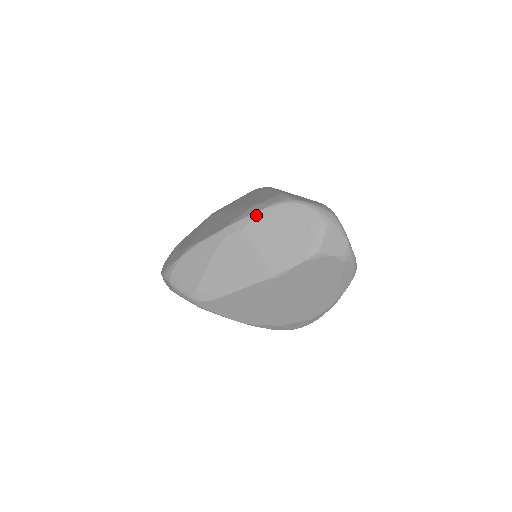
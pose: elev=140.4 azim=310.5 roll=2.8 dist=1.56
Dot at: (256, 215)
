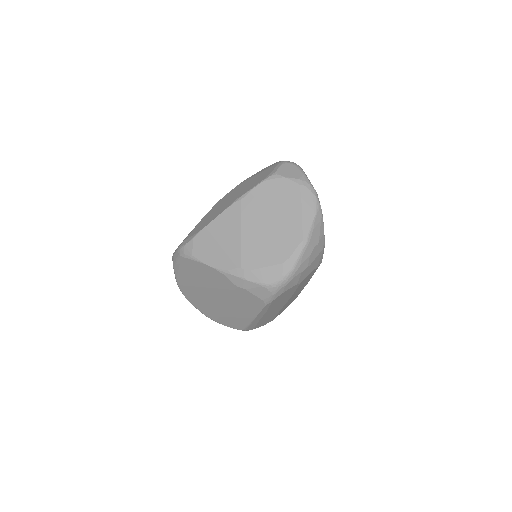
Dot at: (240, 183)
